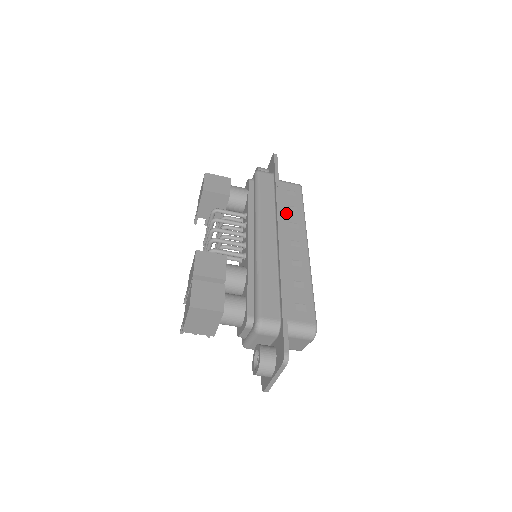
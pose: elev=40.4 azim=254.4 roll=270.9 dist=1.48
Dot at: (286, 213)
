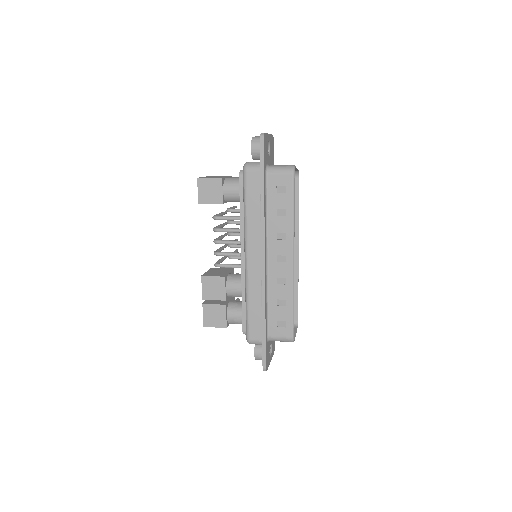
Dot at: (274, 221)
